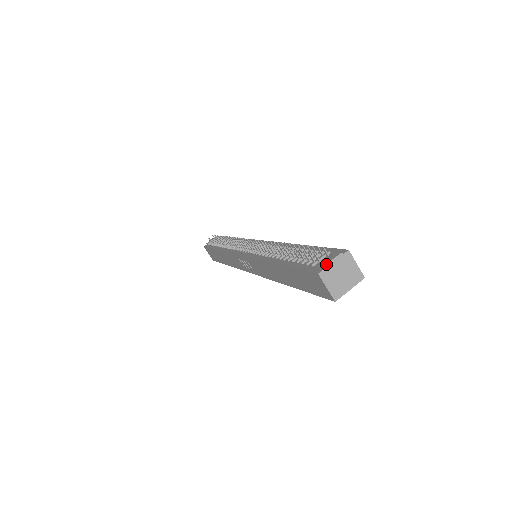
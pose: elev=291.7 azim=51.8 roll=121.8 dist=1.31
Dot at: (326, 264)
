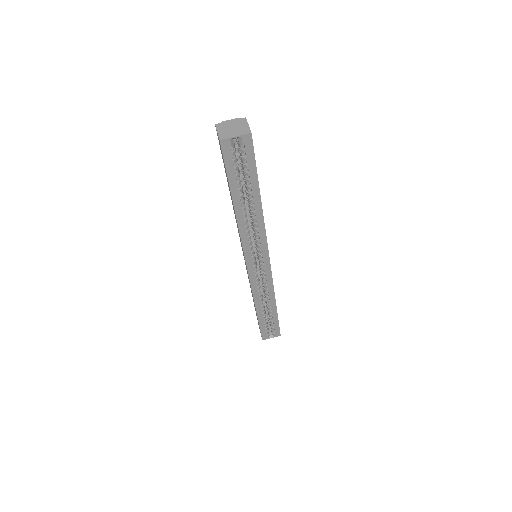
Dot at: (224, 121)
